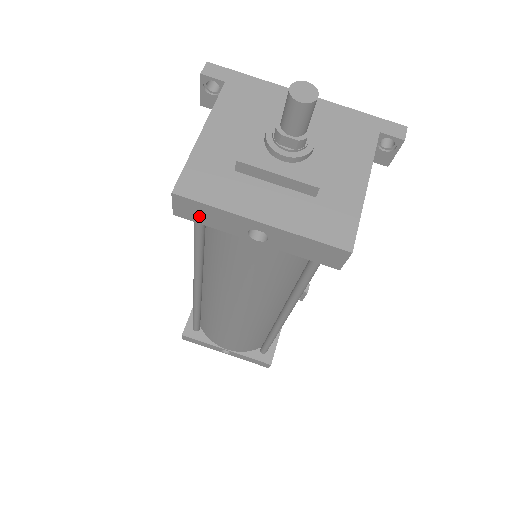
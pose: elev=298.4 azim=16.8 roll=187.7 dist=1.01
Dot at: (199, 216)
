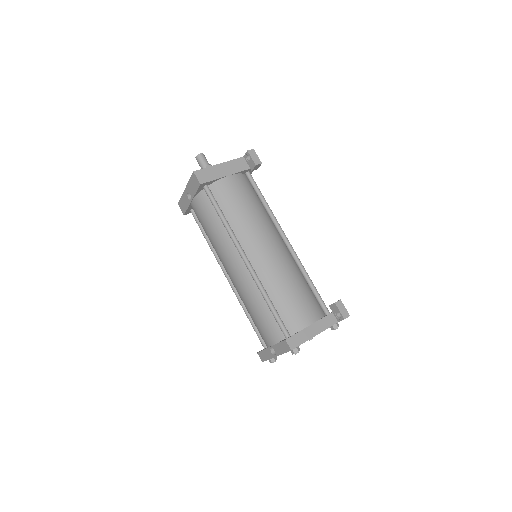
Dot at: (184, 207)
